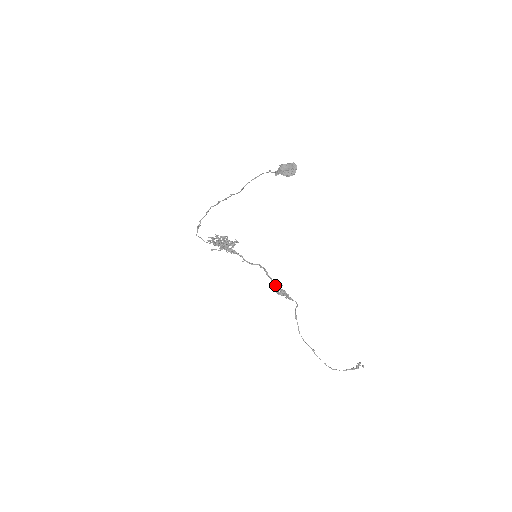
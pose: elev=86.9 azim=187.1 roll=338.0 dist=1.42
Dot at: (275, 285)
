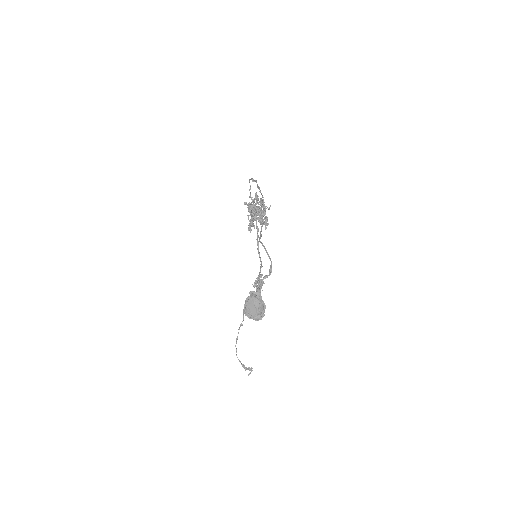
Dot at: (261, 276)
